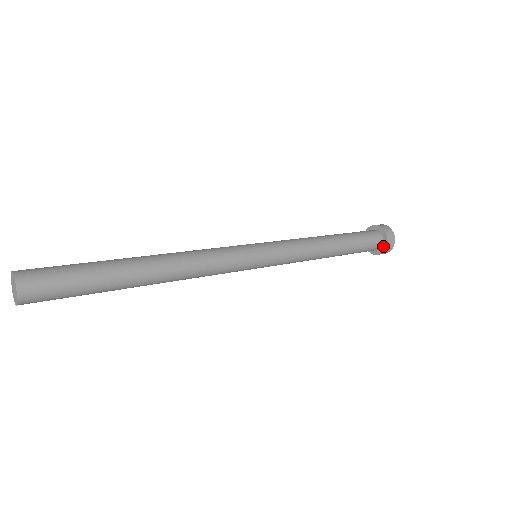
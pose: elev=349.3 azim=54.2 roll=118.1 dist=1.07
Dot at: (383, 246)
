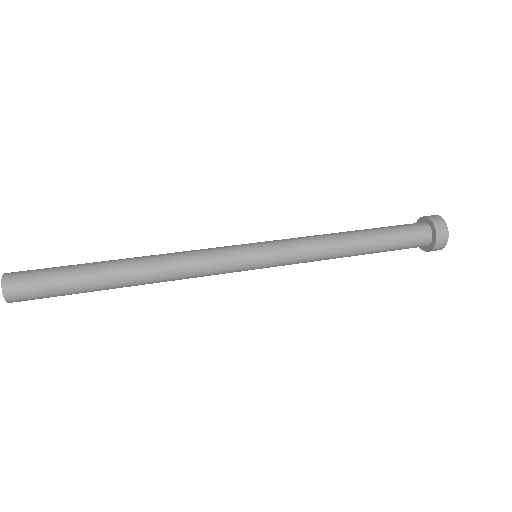
Dot at: (429, 247)
